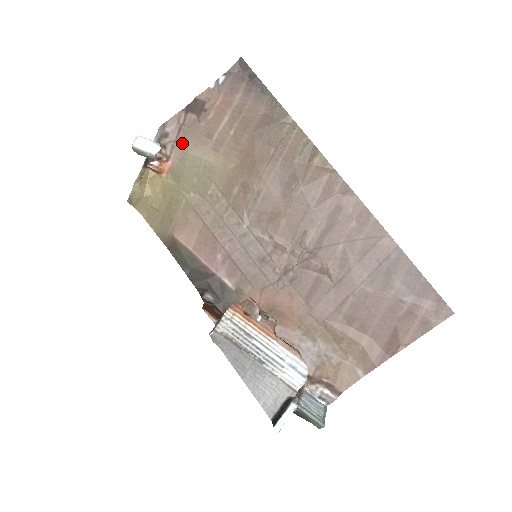
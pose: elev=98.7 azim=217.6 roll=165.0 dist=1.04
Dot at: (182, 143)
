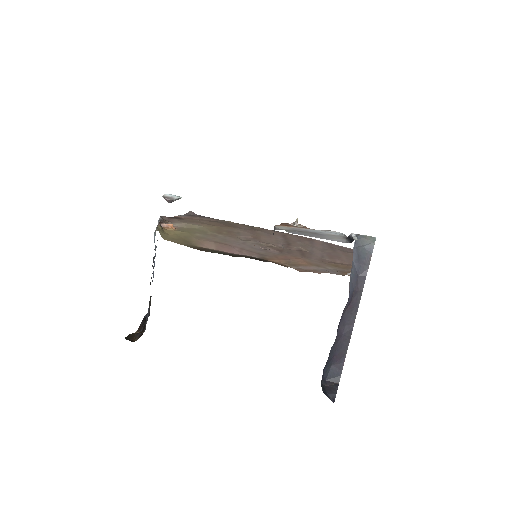
Dot at: (178, 222)
